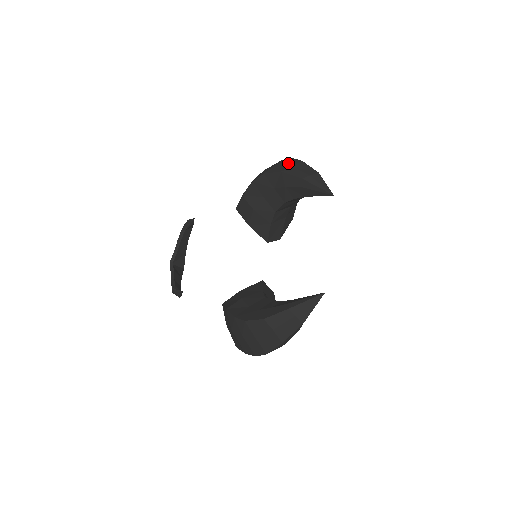
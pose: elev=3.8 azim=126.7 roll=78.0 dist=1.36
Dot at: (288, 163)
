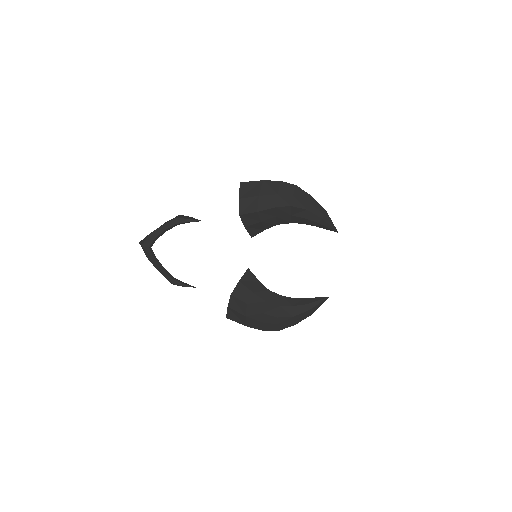
Dot at: (302, 196)
